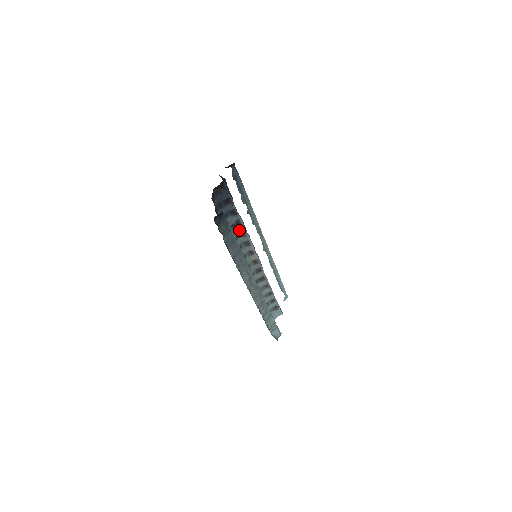
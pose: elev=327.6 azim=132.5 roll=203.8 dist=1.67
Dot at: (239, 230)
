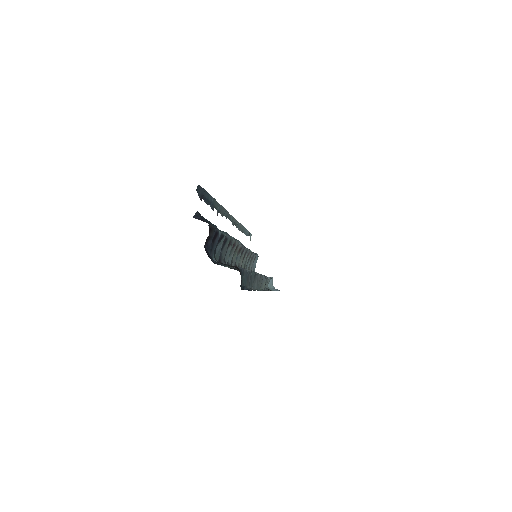
Dot at: (226, 245)
